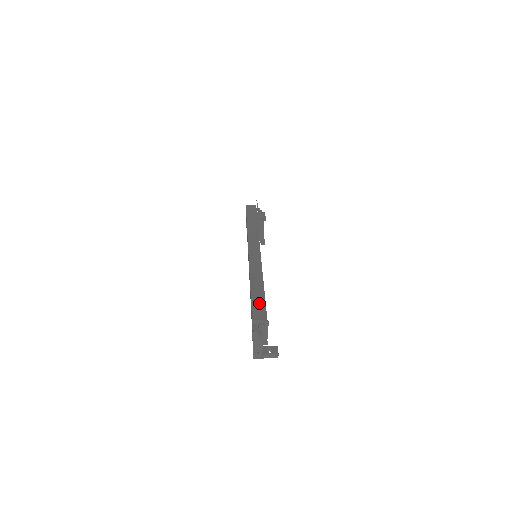
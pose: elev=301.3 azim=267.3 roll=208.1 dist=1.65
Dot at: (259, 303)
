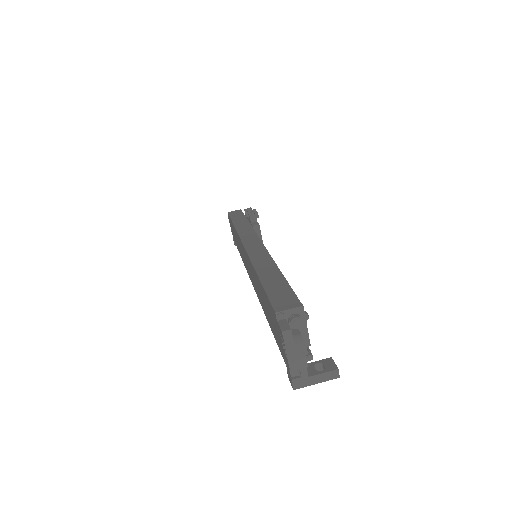
Dot at: (280, 290)
